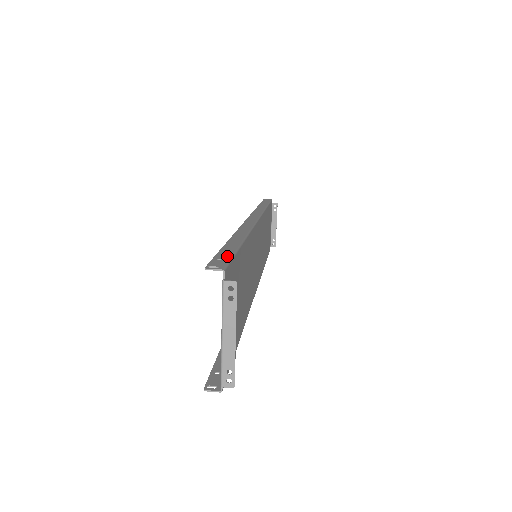
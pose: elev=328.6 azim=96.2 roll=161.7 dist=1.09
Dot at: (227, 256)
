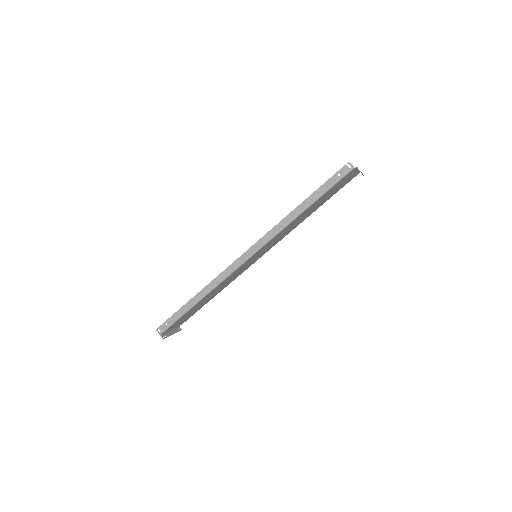
Dot at: (171, 322)
